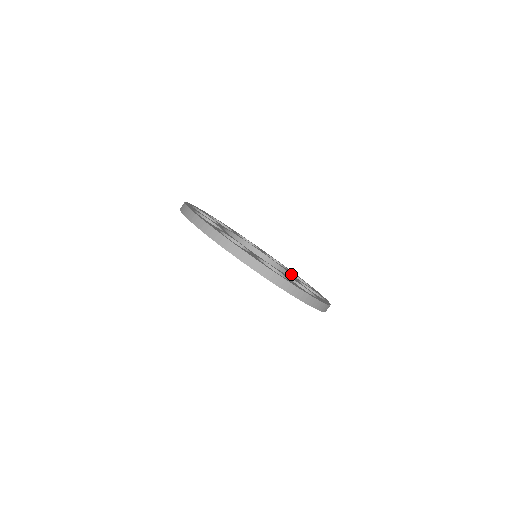
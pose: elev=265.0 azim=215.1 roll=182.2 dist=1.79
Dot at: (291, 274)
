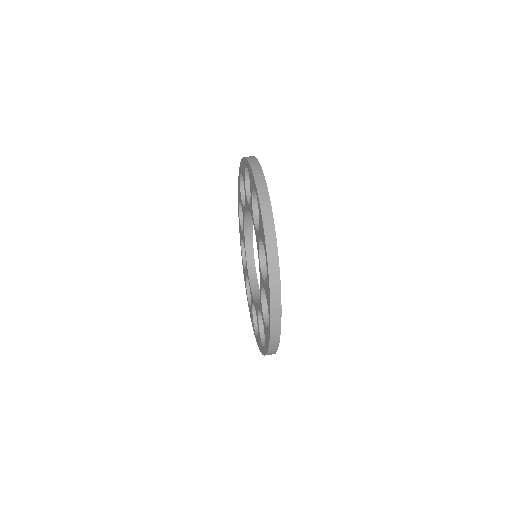
Dot at: occluded
